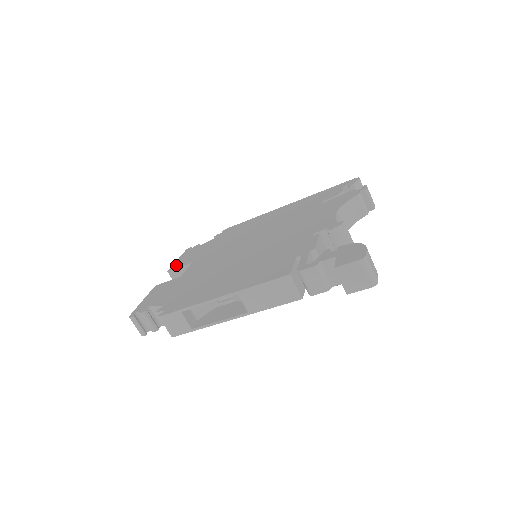
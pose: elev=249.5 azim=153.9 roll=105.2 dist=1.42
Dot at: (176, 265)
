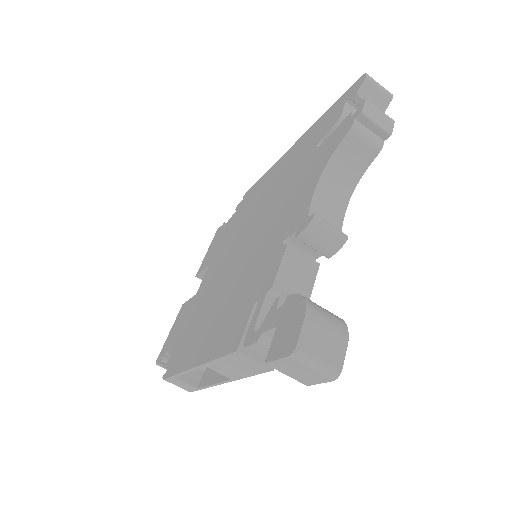
Dot at: (202, 265)
